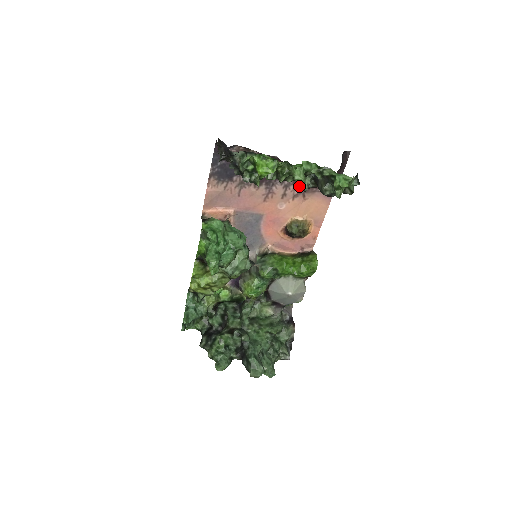
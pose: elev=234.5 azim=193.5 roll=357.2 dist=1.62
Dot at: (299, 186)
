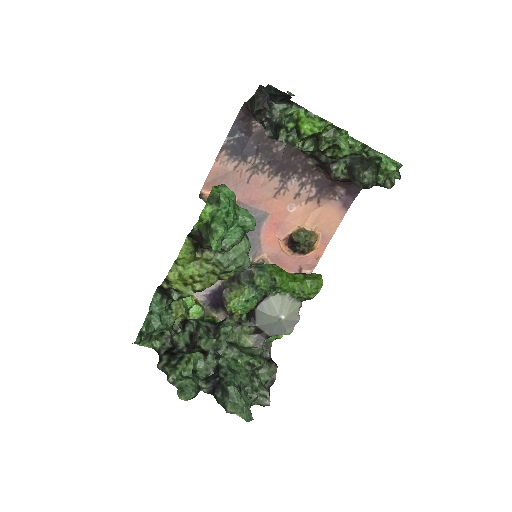
Dot at: (316, 188)
